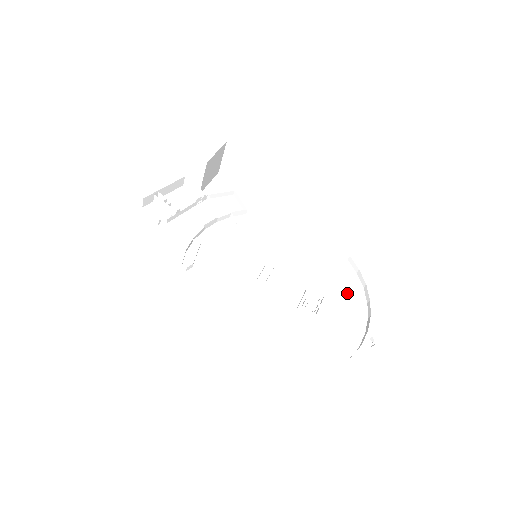
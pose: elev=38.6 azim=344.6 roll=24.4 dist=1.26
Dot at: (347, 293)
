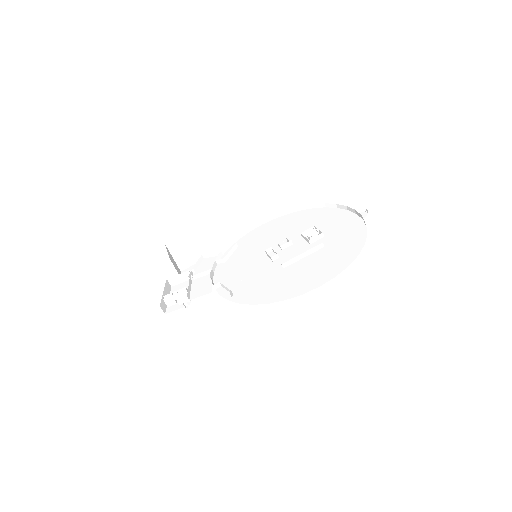
Dot at: (322, 216)
